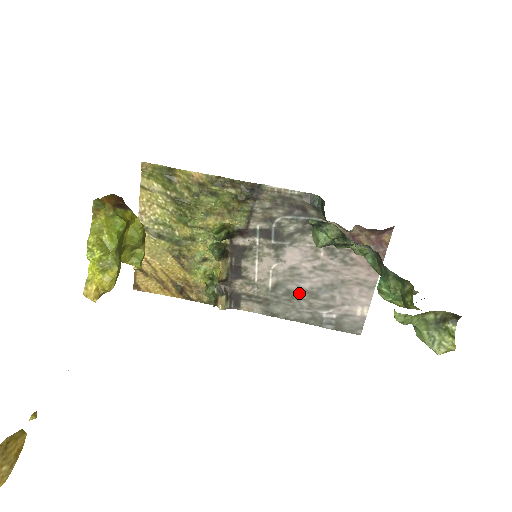
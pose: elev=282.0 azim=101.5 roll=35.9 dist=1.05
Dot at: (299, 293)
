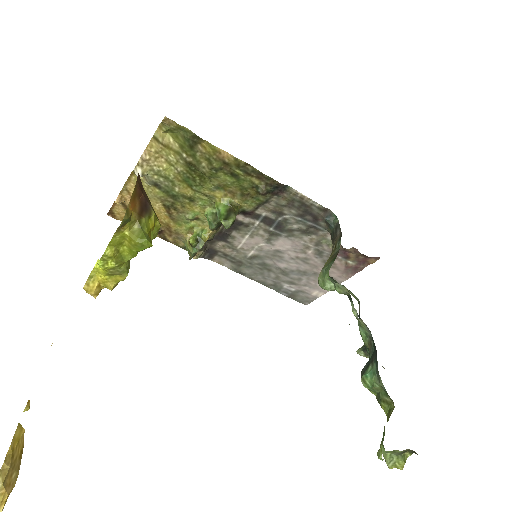
Dot at: (272, 267)
